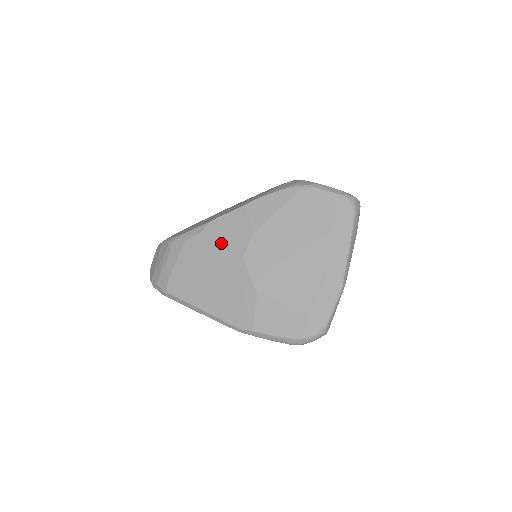
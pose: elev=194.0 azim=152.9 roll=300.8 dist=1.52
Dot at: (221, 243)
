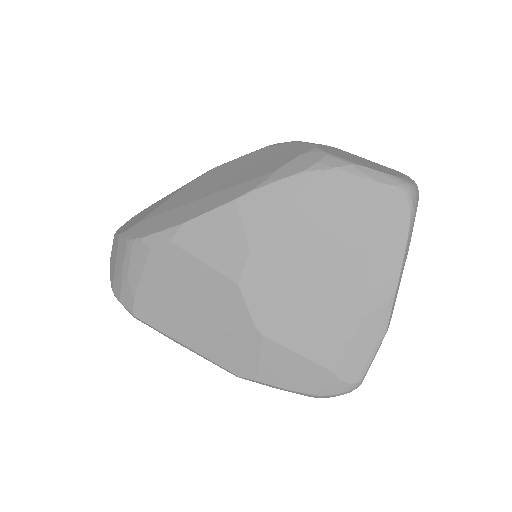
Dot at: (203, 260)
